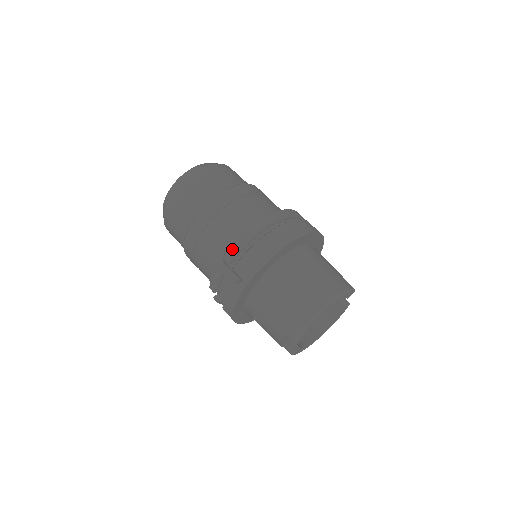
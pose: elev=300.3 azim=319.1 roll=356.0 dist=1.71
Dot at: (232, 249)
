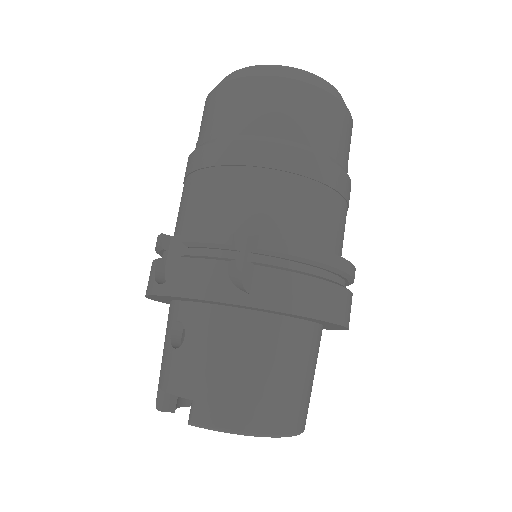
Dot at: (284, 244)
